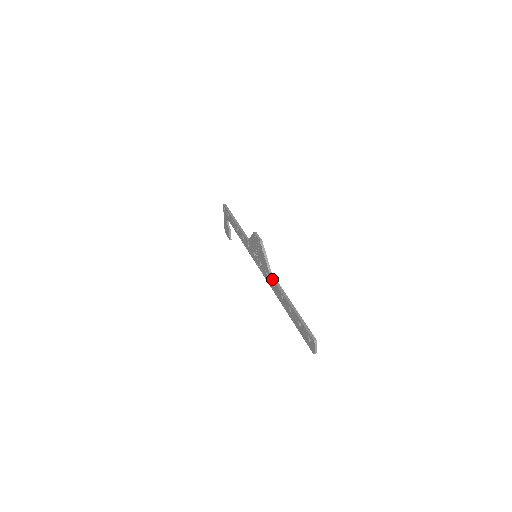
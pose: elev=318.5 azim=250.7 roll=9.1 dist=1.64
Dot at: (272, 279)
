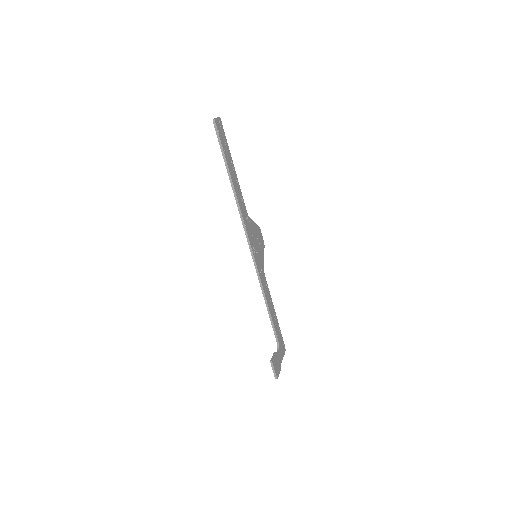
Dot at: occluded
